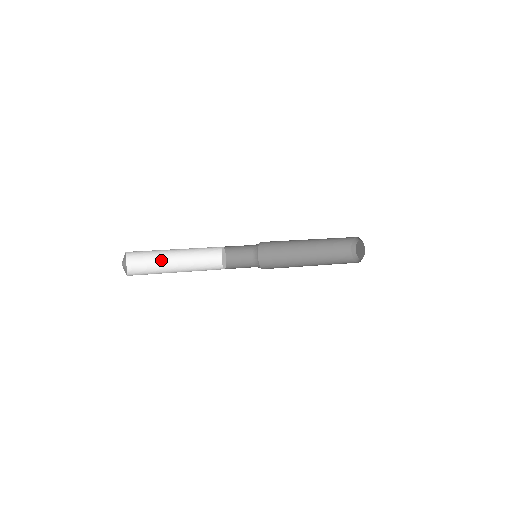
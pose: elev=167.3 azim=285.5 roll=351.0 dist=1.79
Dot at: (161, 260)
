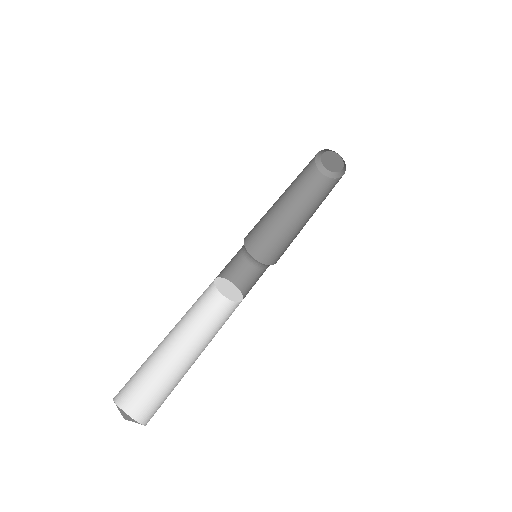
Dot at: (156, 359)
